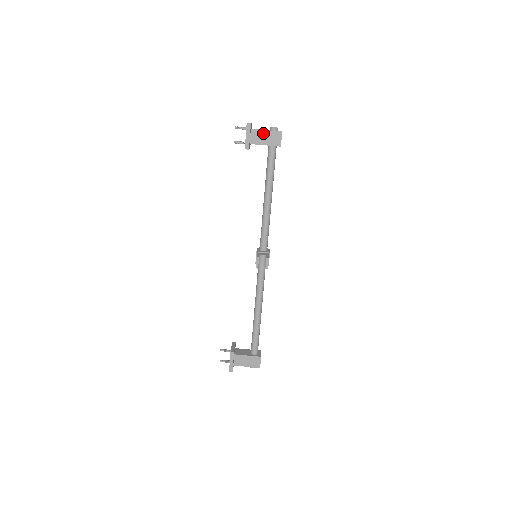
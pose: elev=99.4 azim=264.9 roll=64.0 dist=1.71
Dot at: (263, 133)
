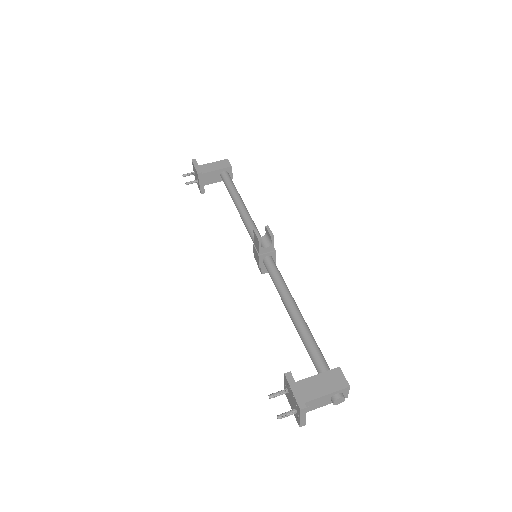
Dot at: (210, 165)
